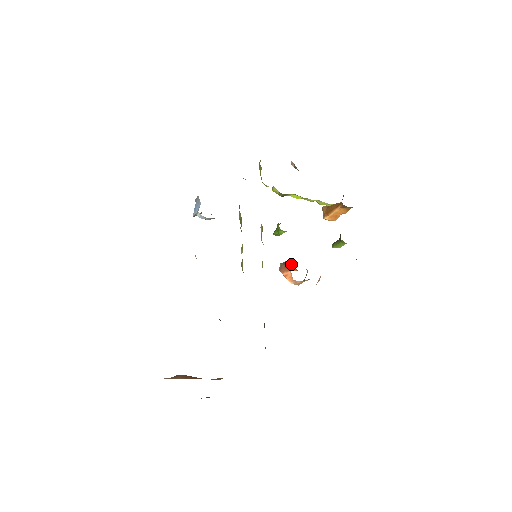
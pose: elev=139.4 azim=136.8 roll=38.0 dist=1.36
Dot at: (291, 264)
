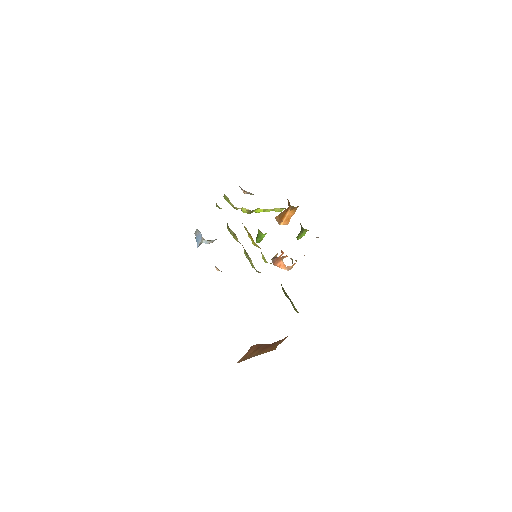
Dot at: (281, 254)
